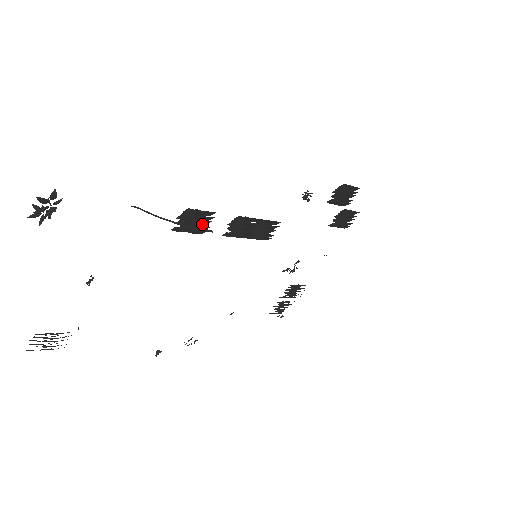
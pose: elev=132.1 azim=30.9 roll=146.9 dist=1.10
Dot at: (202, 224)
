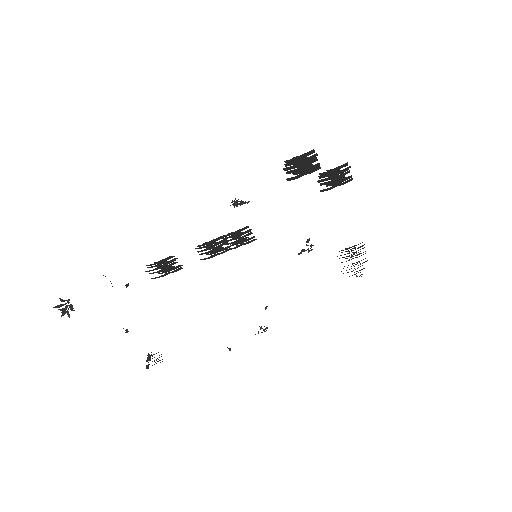
Dot at: (171, 266)
